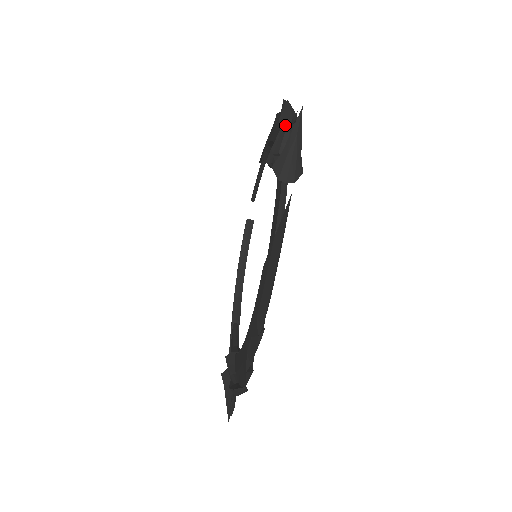
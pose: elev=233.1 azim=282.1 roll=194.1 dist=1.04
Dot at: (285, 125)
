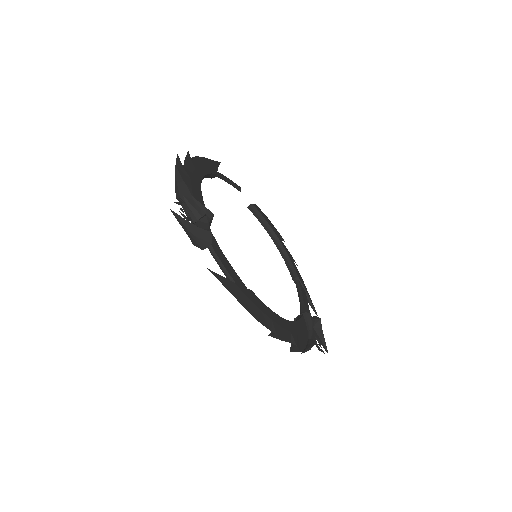
Dot at: occluded
